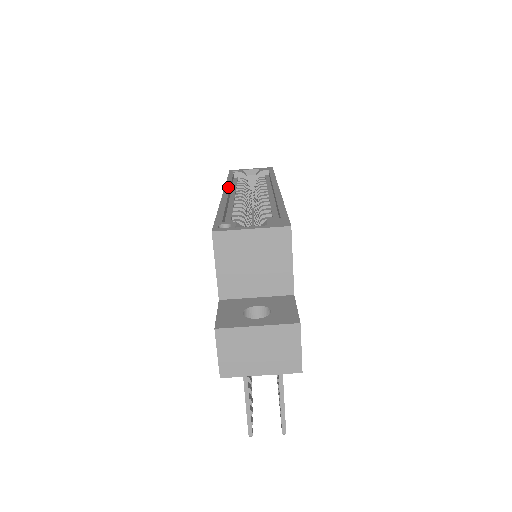
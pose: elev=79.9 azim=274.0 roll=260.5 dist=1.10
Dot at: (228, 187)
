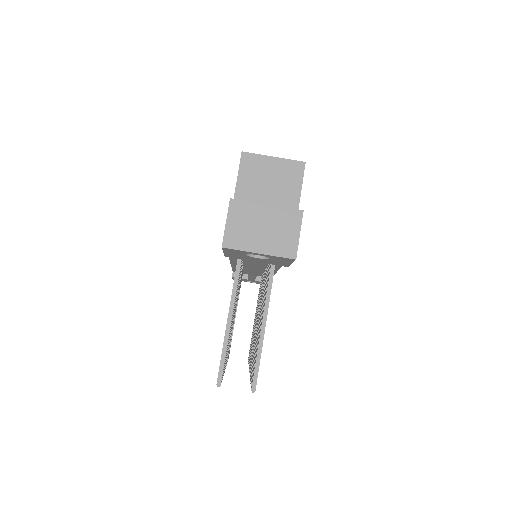
Dot at: occluded
